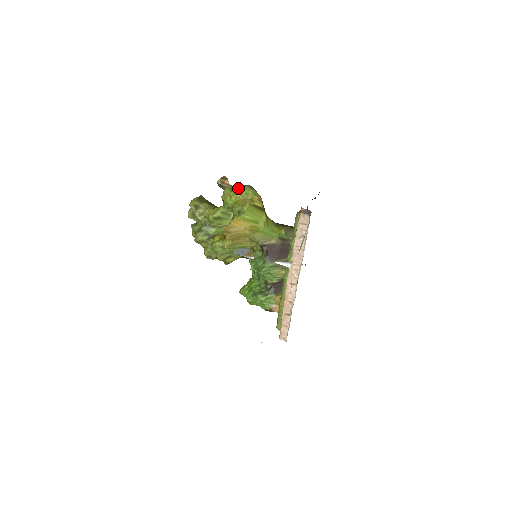
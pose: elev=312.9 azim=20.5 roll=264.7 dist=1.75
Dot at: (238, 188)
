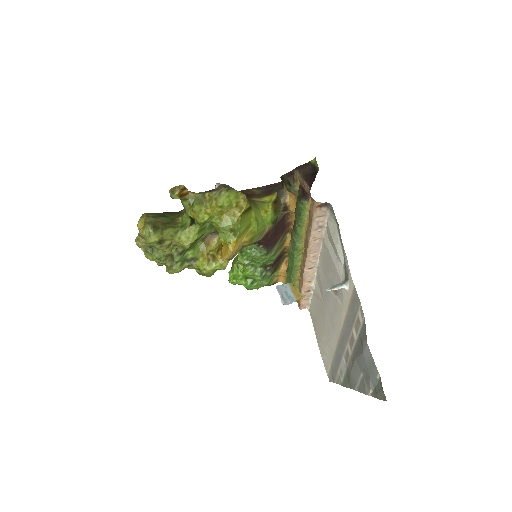
Dot at: (216, 201)
